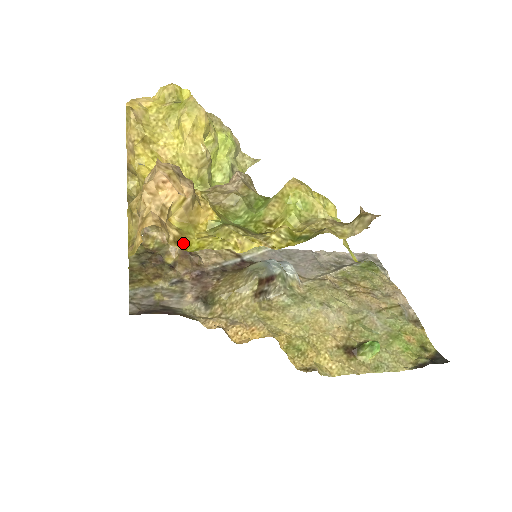
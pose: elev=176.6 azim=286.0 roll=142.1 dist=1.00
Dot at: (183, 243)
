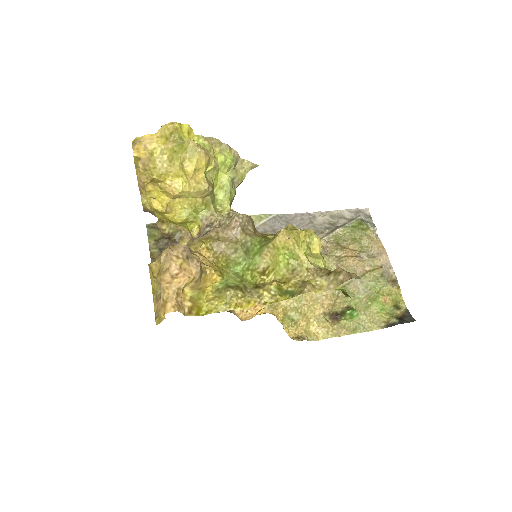
Dot at: (196, 310)
